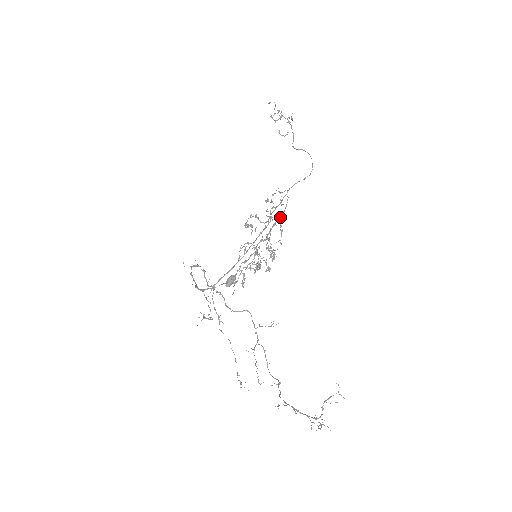
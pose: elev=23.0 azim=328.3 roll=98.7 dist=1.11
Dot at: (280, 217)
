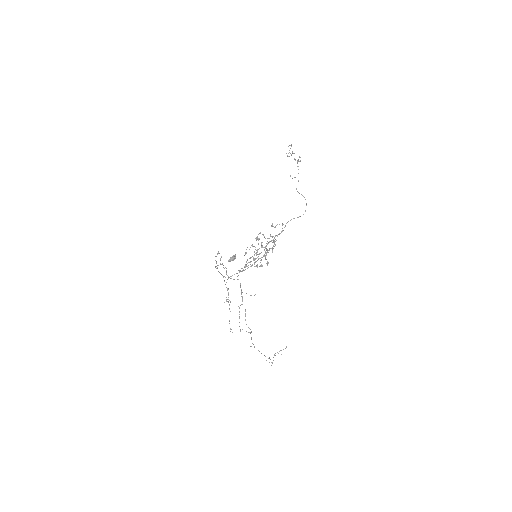
Dot at: occluded
